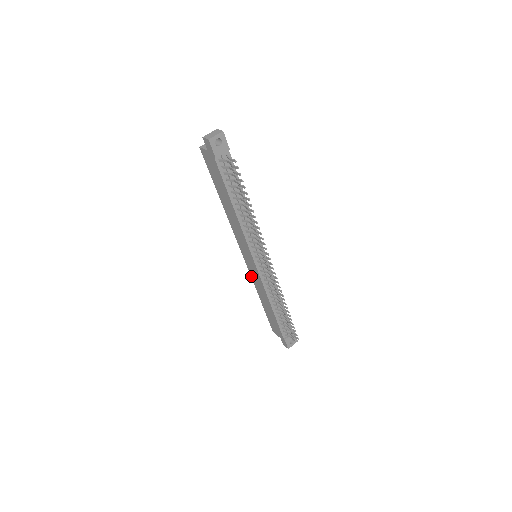
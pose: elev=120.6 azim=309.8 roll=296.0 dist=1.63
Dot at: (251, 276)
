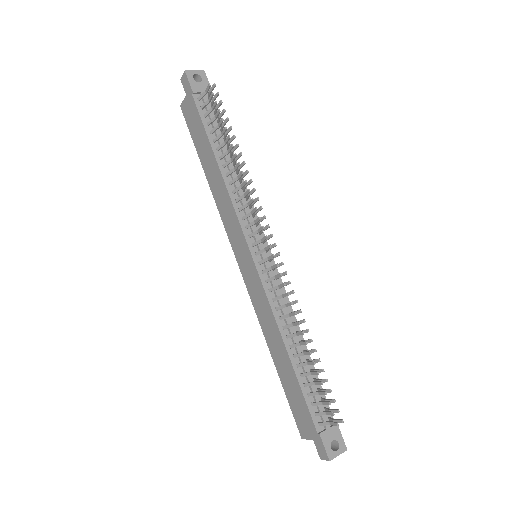
Dot at: (253, 304)
